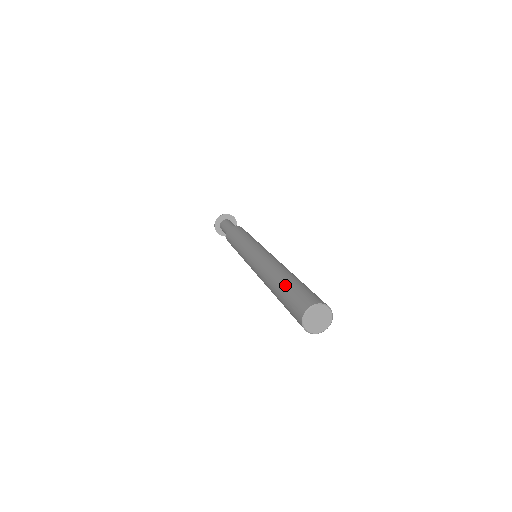
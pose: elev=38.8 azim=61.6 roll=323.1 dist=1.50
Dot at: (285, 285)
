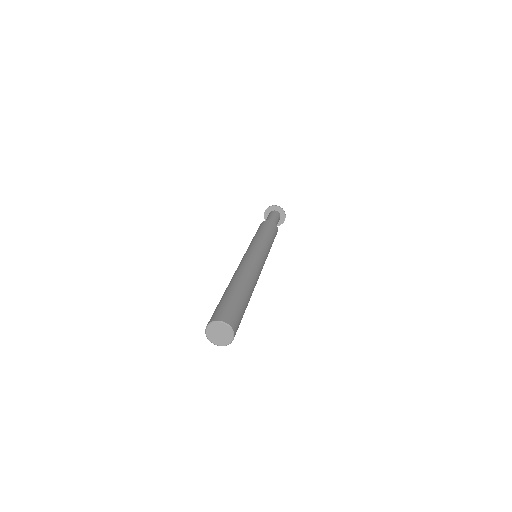
Dot at: occluded
